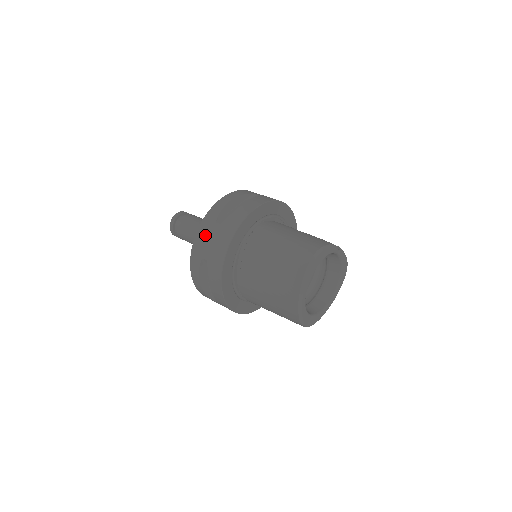
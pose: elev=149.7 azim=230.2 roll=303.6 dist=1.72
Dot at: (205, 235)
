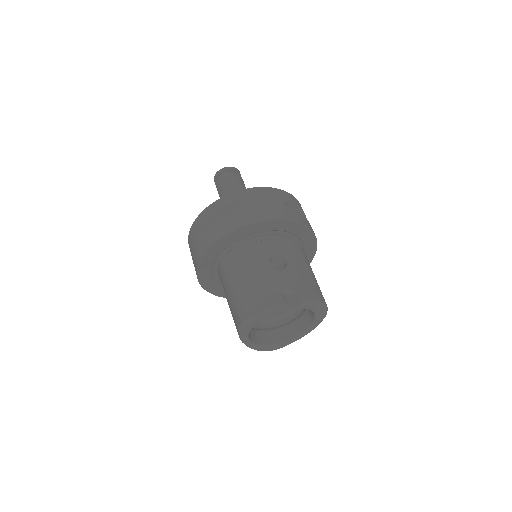
Dot at: (191, 242)
